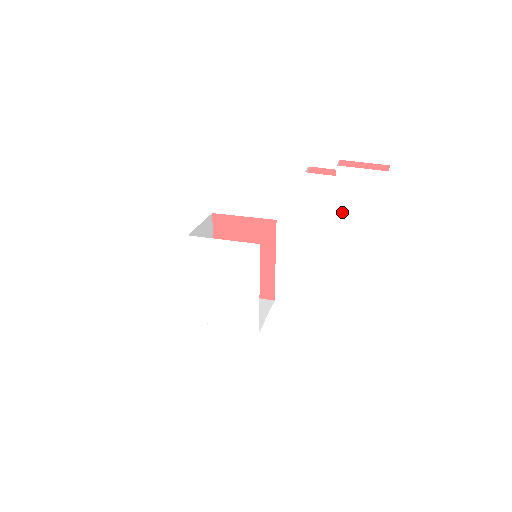
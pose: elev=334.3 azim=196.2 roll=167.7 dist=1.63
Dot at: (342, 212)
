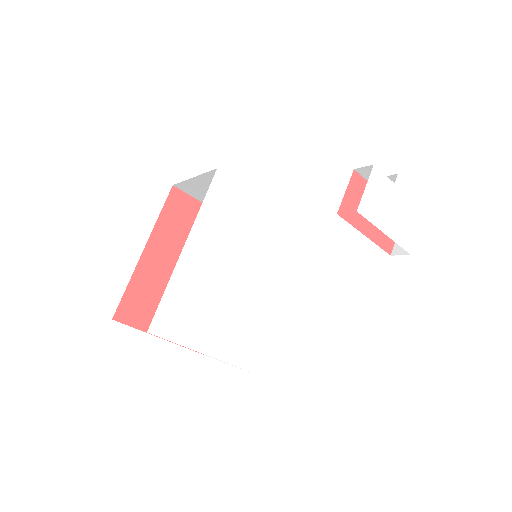
Dot at: (390, 224)
